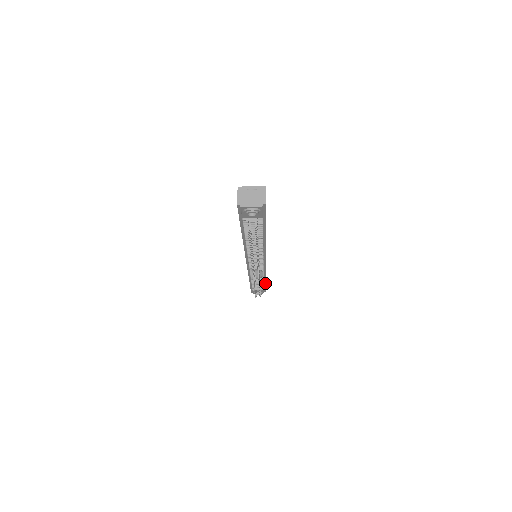
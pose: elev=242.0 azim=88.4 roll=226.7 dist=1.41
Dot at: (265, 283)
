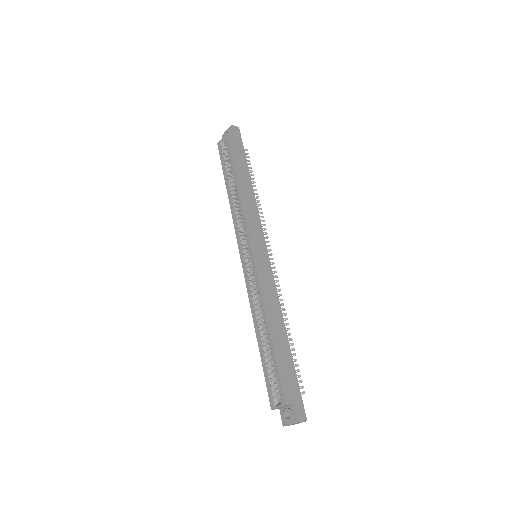
Dot at: (248, 170)
